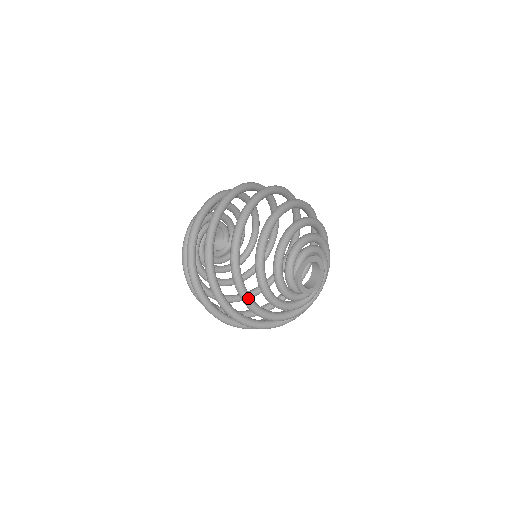
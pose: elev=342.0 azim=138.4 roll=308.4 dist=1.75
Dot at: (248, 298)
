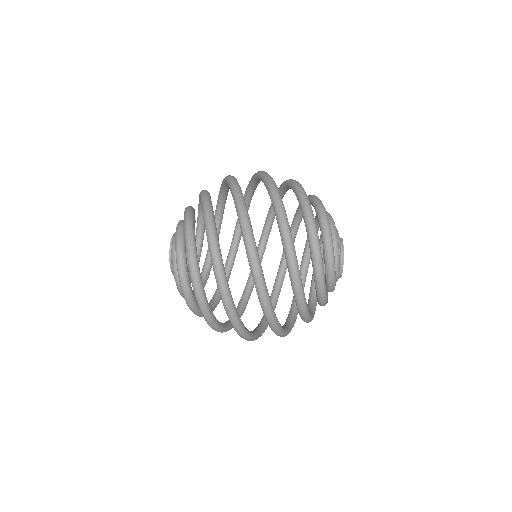
Dot at: (311, 318)
